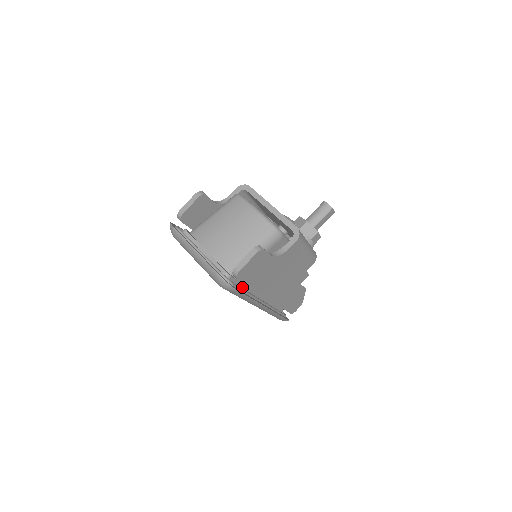
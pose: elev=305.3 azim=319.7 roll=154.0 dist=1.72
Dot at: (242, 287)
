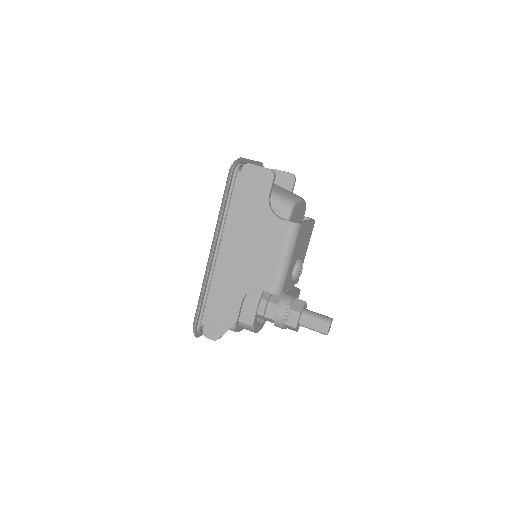
Dot at: (231, 206)
